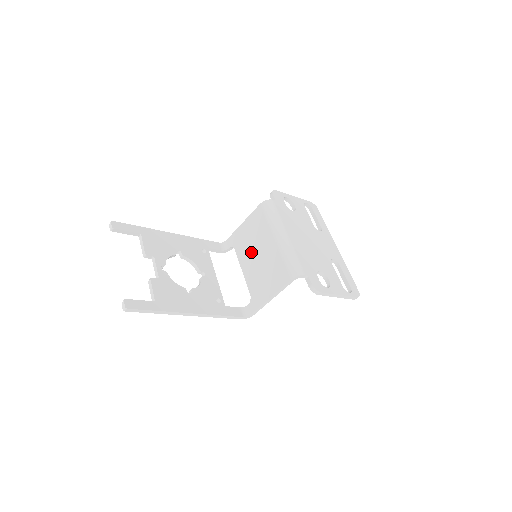
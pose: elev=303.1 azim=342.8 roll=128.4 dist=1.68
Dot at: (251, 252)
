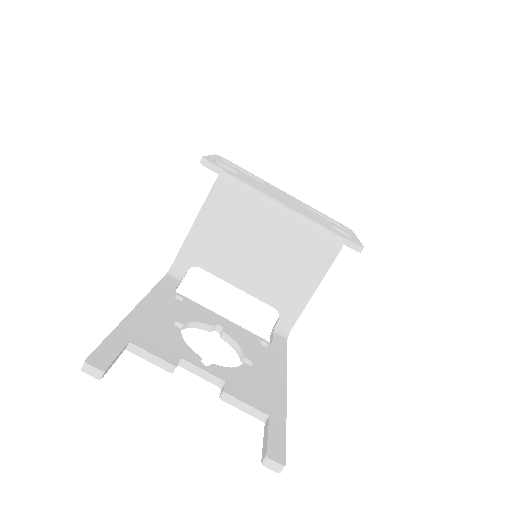
Dot at: (239, 256)
